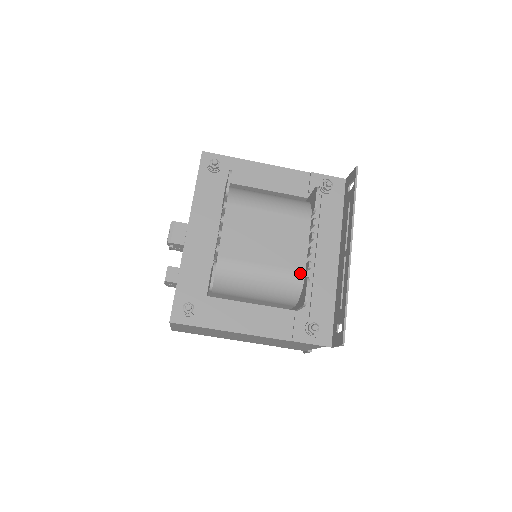
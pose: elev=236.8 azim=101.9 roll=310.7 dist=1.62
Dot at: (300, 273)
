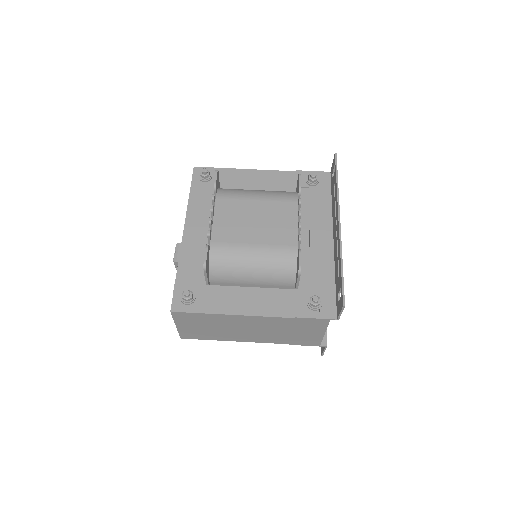
Dot at: (292, 248)
